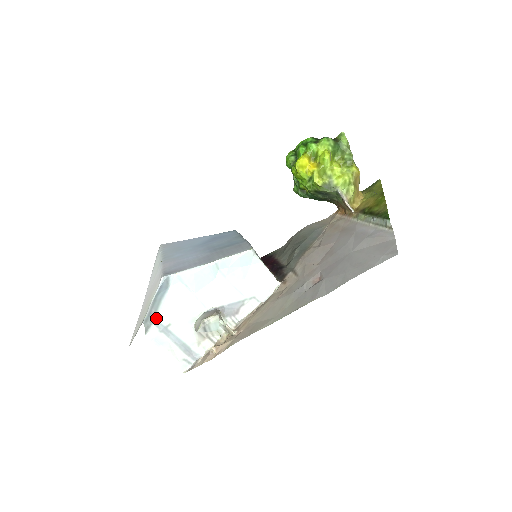
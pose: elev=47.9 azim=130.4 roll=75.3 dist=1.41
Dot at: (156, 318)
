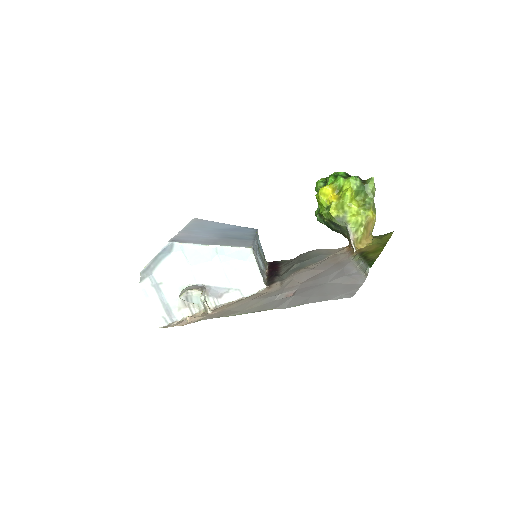
Dot at: (153, 273)
